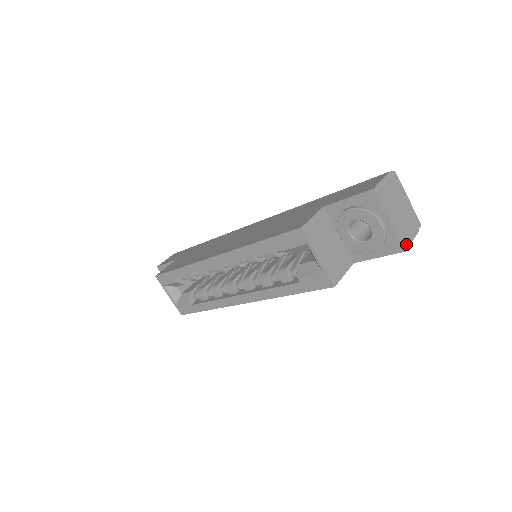
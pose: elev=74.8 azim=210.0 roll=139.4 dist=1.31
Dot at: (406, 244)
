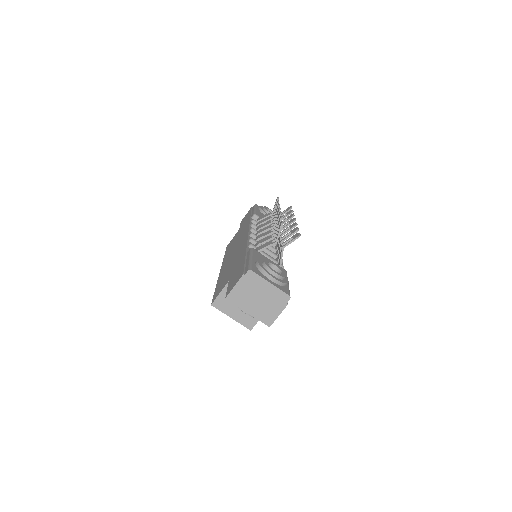
Dot at: (270, 321)
